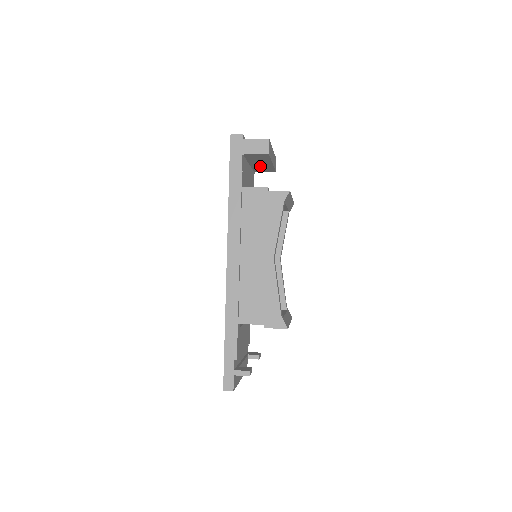
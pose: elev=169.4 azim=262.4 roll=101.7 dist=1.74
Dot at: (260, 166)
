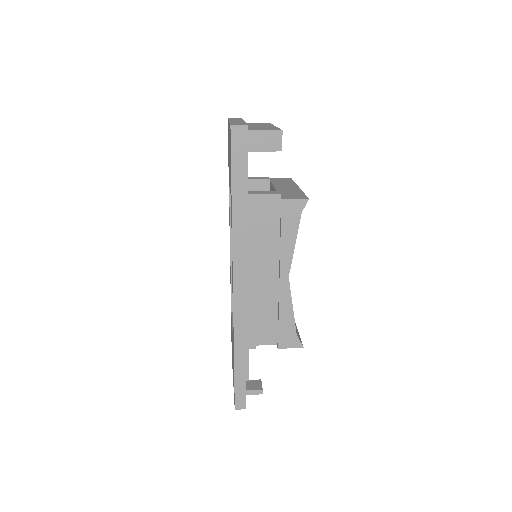
Dot at: occluded
